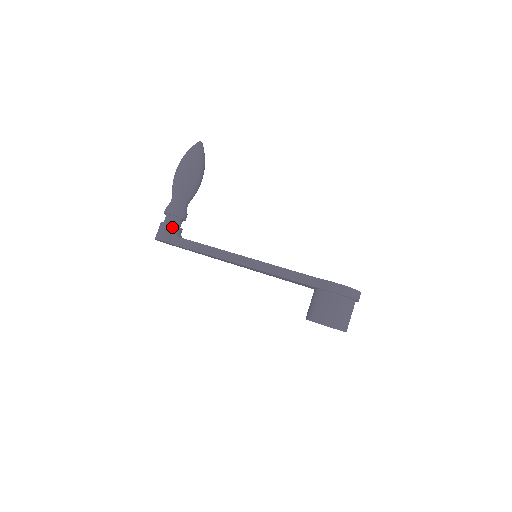
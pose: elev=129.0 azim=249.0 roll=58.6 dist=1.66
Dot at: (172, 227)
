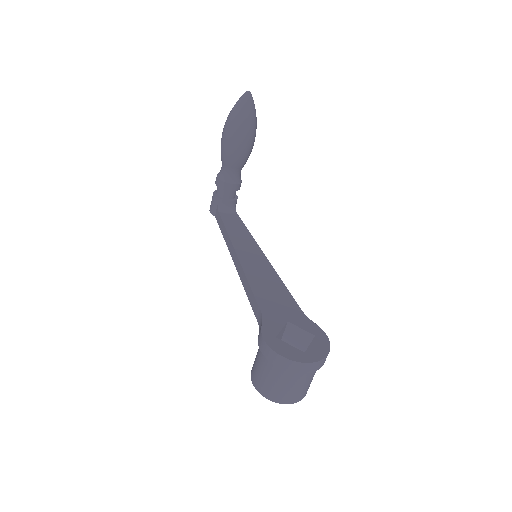
Dot at: (216, 199)
